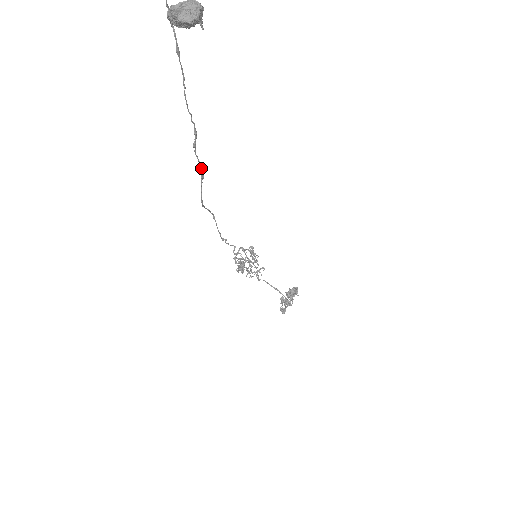
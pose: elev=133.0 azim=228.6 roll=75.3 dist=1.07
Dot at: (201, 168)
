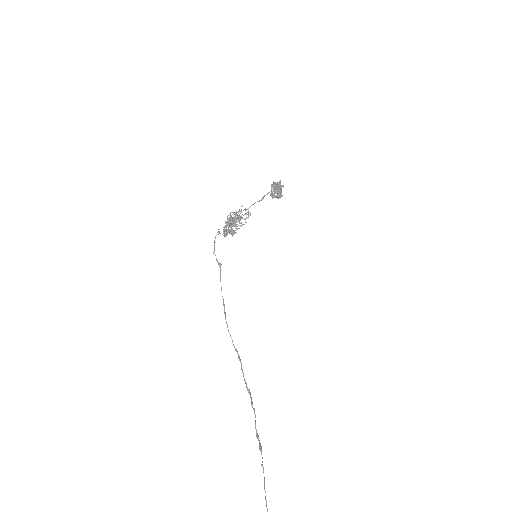
Dot at: (252, 404)
